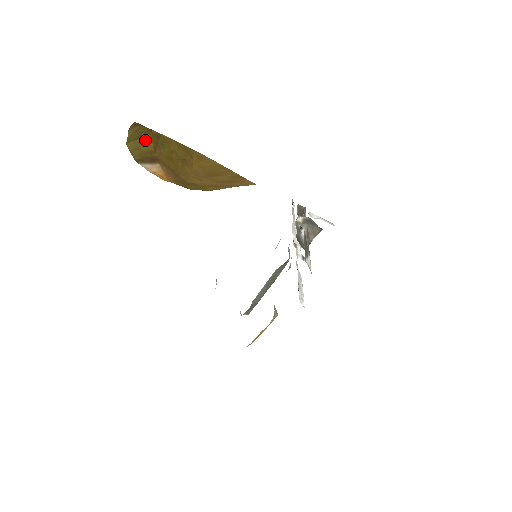
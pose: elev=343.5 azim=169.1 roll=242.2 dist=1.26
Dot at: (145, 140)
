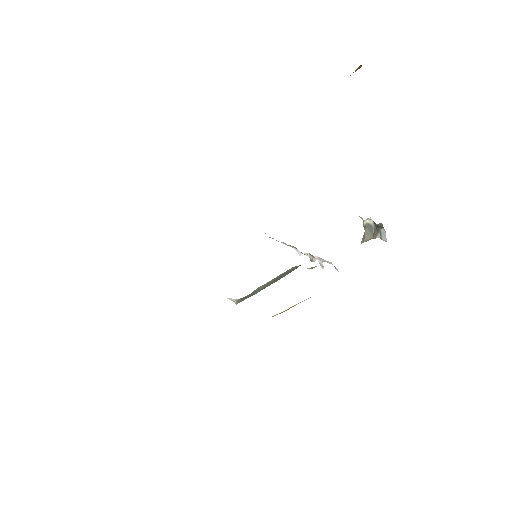
Dot at: occluded
